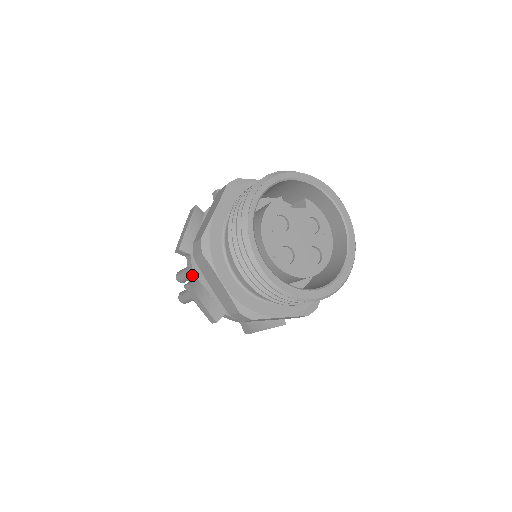
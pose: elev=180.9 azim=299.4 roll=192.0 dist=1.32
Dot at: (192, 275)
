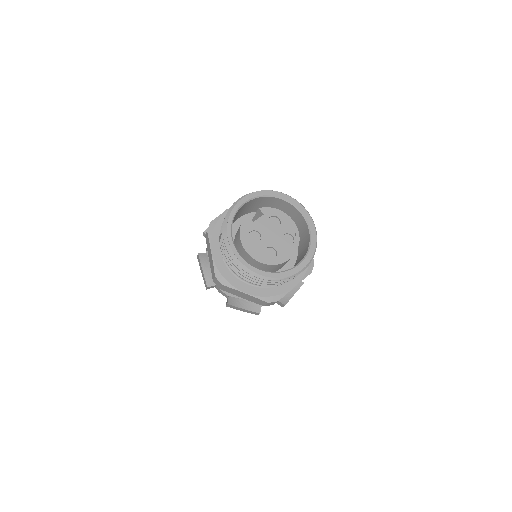
Dot at: (226, 296)
